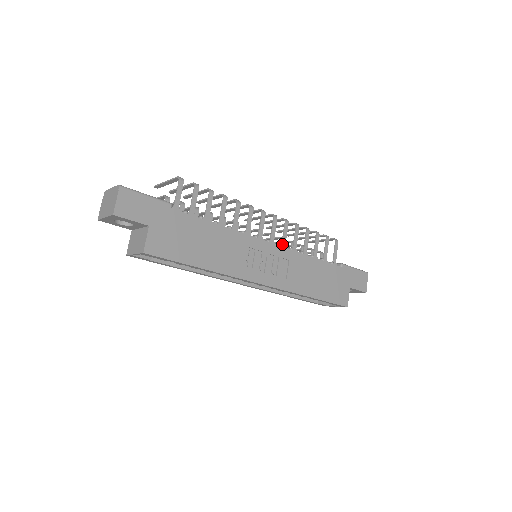
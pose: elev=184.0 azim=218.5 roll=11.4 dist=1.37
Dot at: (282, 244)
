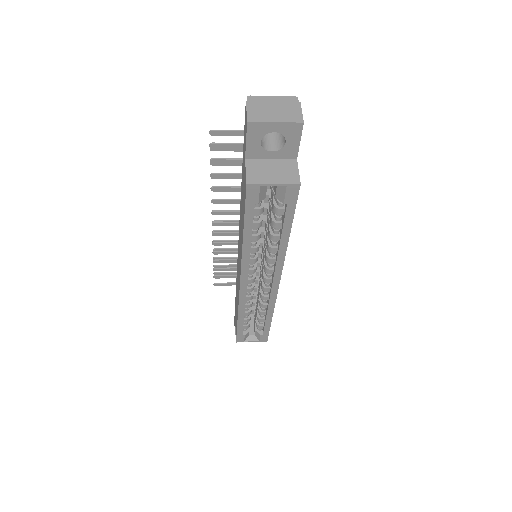
Dot at: occluded
